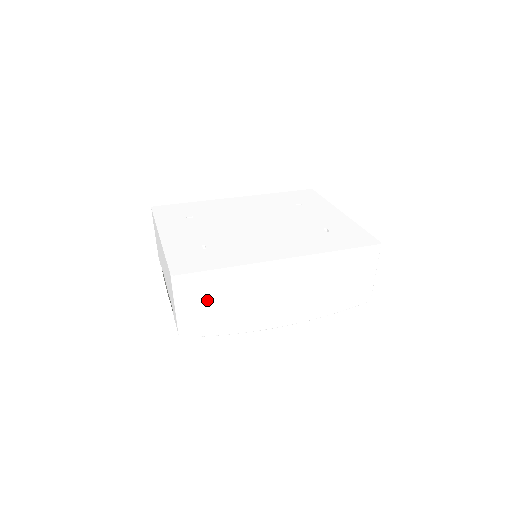
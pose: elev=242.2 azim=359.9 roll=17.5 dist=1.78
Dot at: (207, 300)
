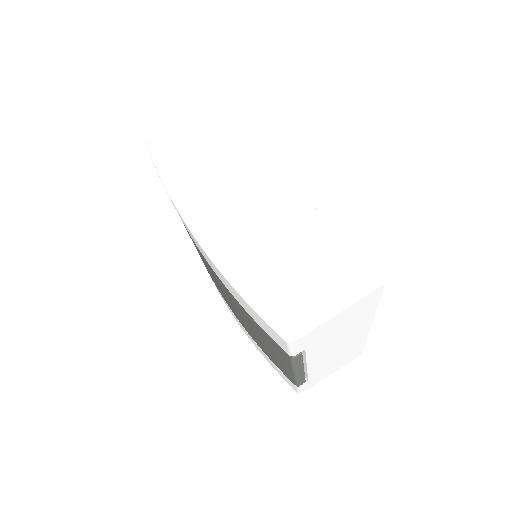
Dot at: (201, 132)
